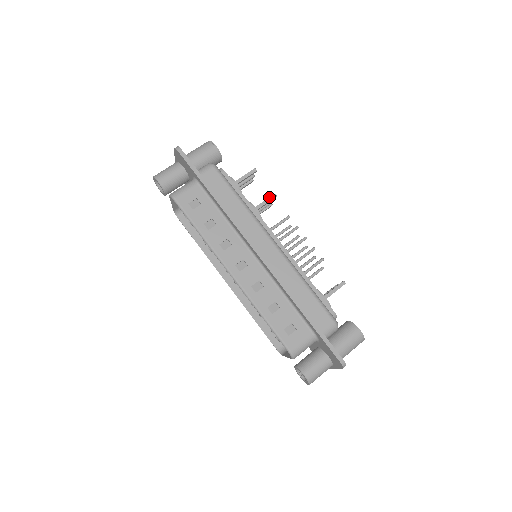
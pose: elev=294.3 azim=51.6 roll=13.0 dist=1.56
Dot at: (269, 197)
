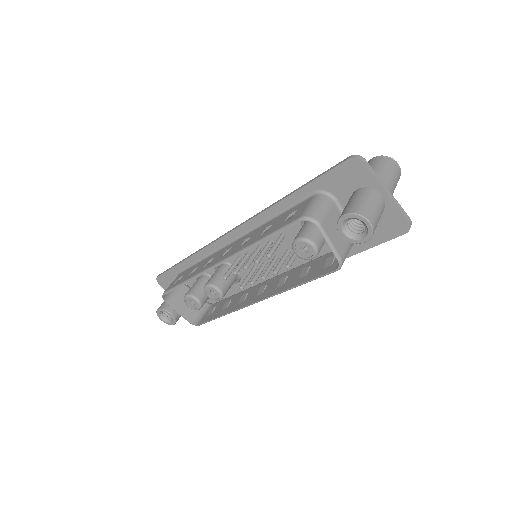
Dot at: occluded
